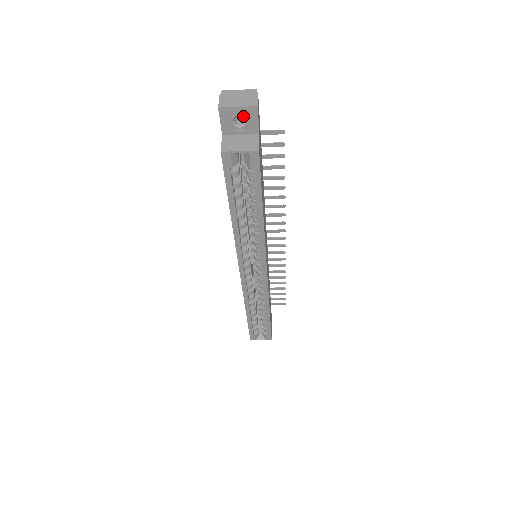
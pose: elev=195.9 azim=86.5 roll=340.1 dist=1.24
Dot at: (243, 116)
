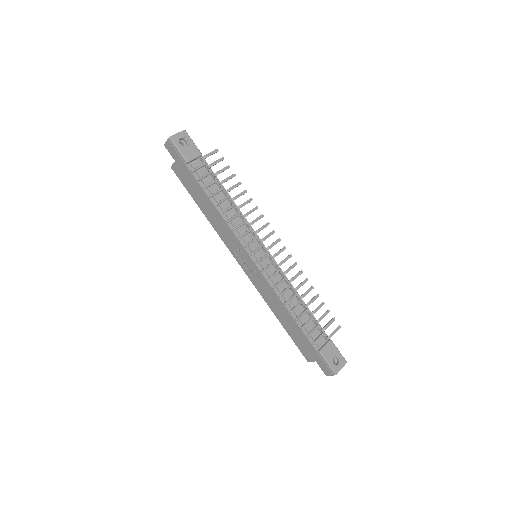
Dot at: occluded
